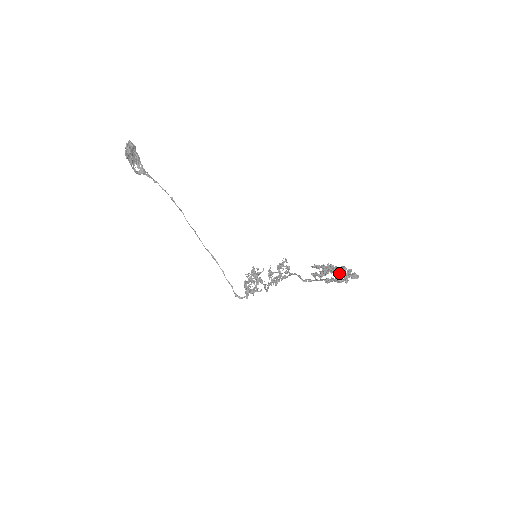
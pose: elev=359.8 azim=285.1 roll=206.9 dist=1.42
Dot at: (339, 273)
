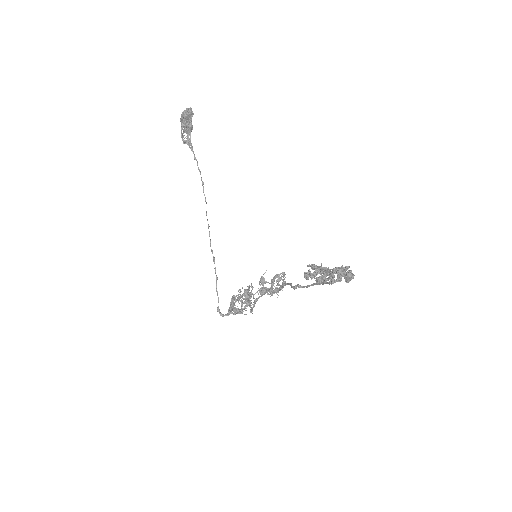
Dot at: (334, 269)
